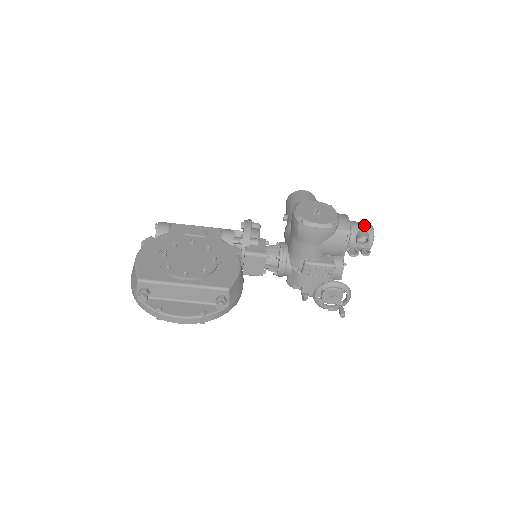
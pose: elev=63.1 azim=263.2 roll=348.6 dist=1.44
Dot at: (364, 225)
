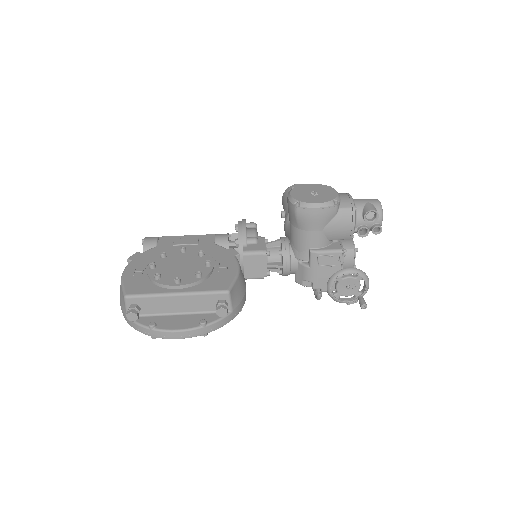
Dot at: (369, 200)
